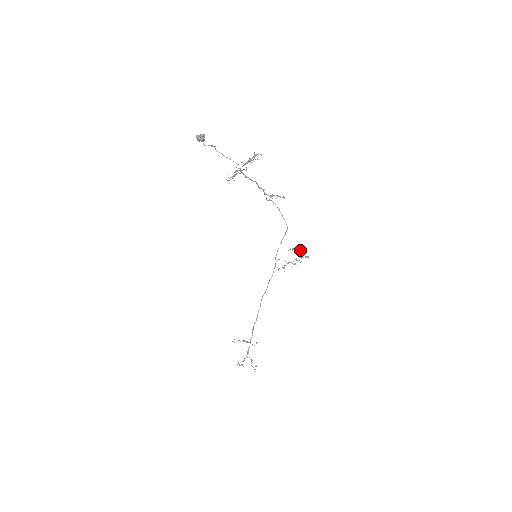
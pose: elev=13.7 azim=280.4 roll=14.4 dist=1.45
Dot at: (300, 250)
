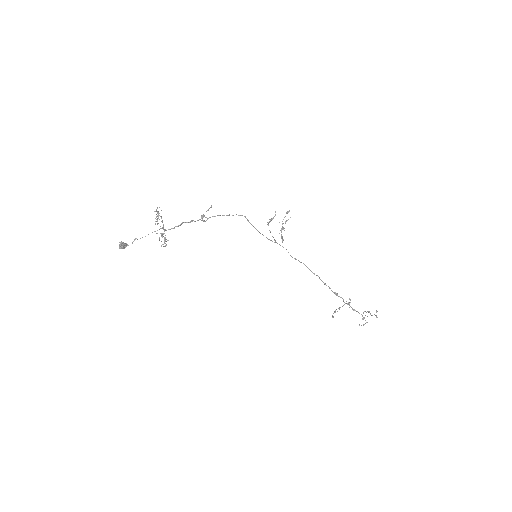
Dot at: (274, 216)
